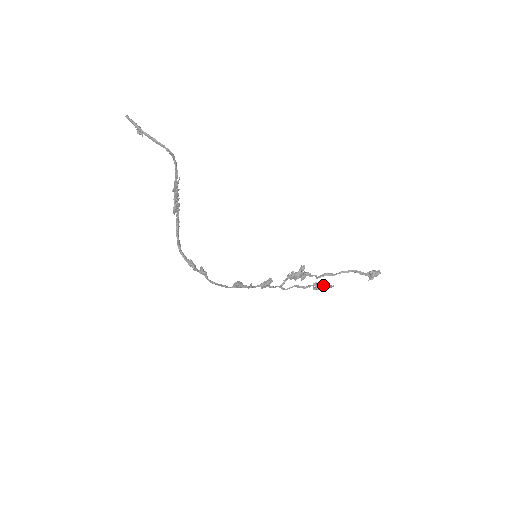
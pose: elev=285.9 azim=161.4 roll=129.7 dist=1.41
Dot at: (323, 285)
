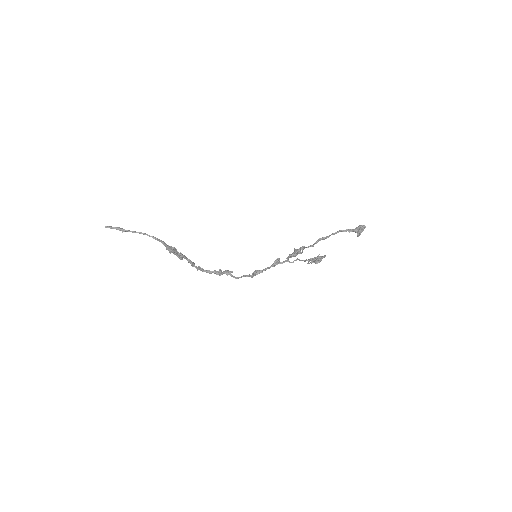
Dot at: (316, 261)
